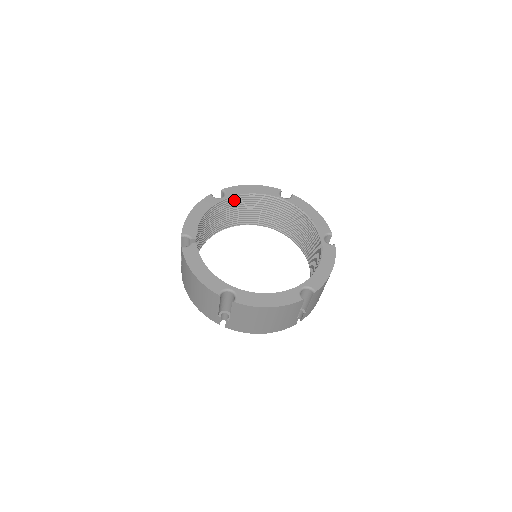
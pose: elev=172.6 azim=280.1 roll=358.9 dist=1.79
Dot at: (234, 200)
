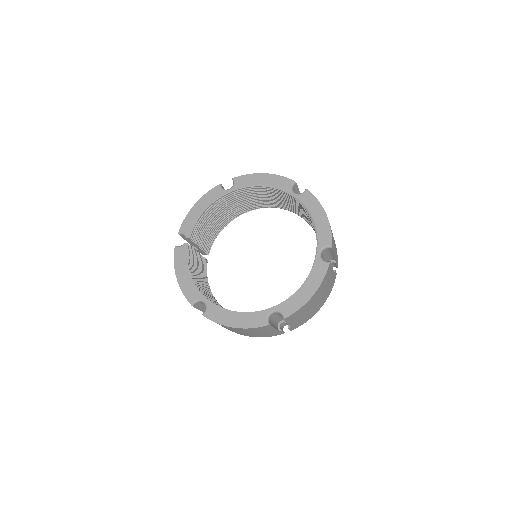
Dot at: (244, 190)
